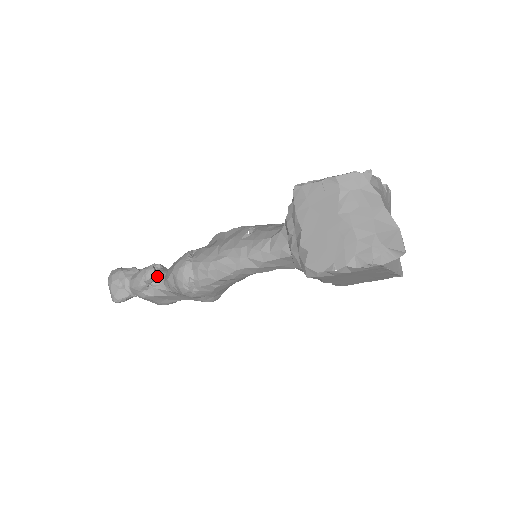
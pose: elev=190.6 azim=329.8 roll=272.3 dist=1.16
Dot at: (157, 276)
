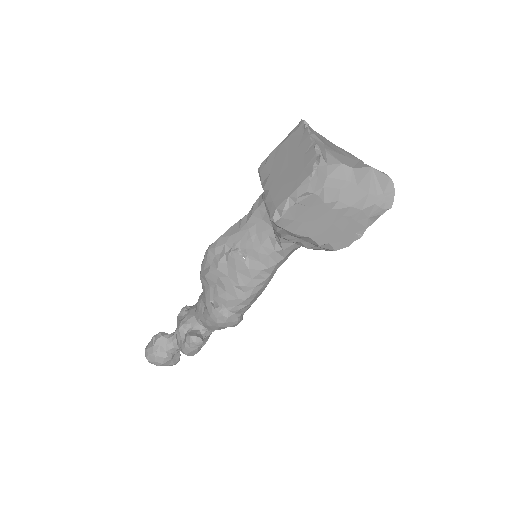
Dot at: (200, 333)
